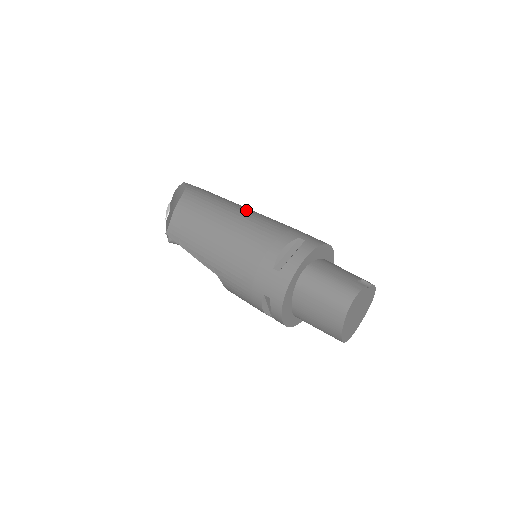
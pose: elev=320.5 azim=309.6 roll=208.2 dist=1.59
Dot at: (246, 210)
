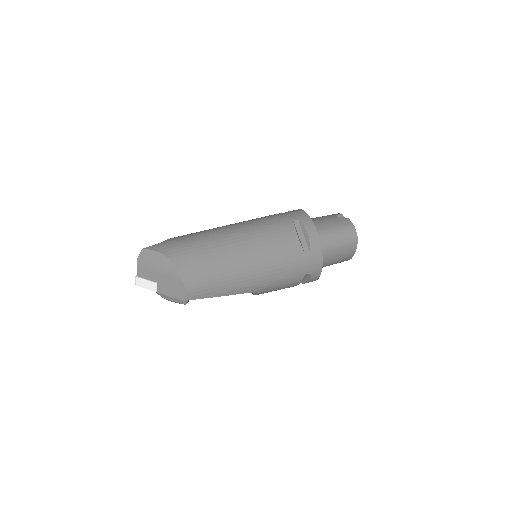
Dot at: (230, 230)
